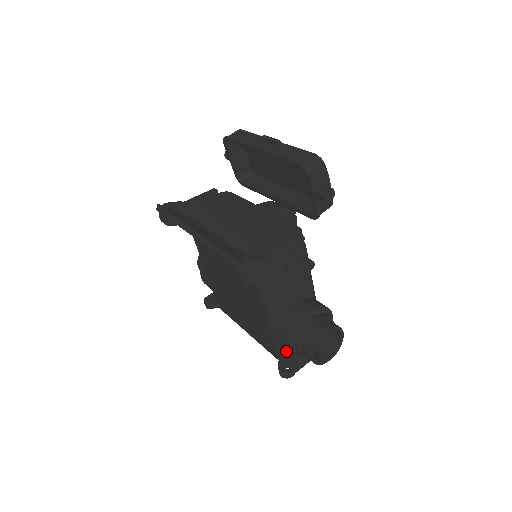
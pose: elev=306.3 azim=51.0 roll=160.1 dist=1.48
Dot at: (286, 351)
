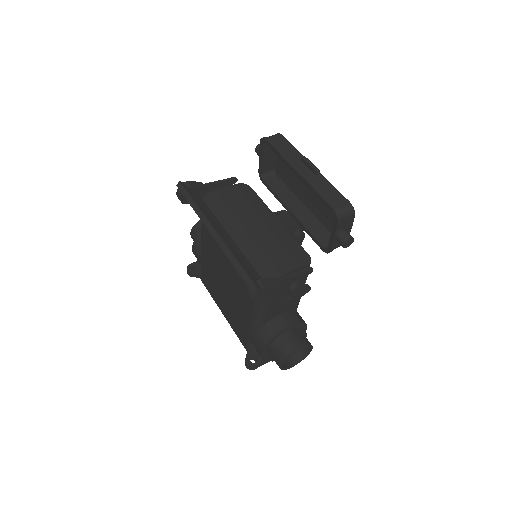
Dot at: (259, 351)
